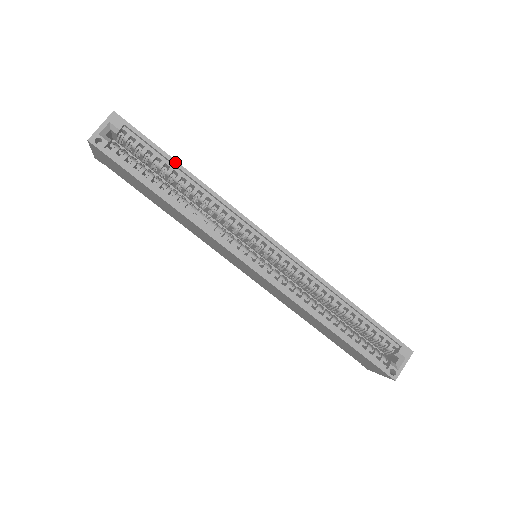
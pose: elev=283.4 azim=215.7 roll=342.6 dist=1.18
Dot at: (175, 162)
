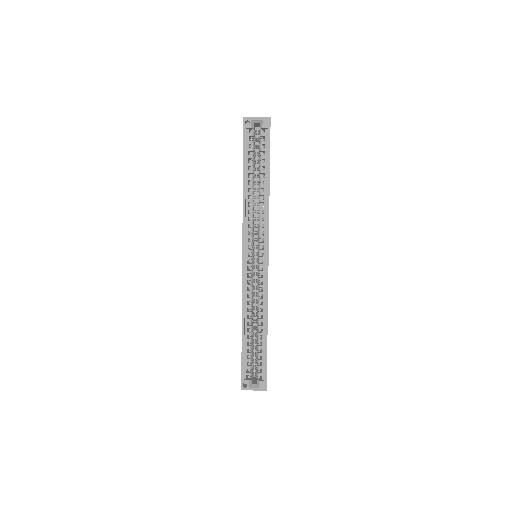
Dot at: (269, 171)
